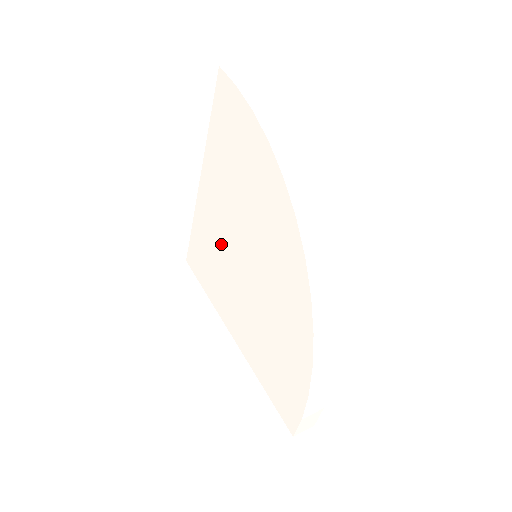
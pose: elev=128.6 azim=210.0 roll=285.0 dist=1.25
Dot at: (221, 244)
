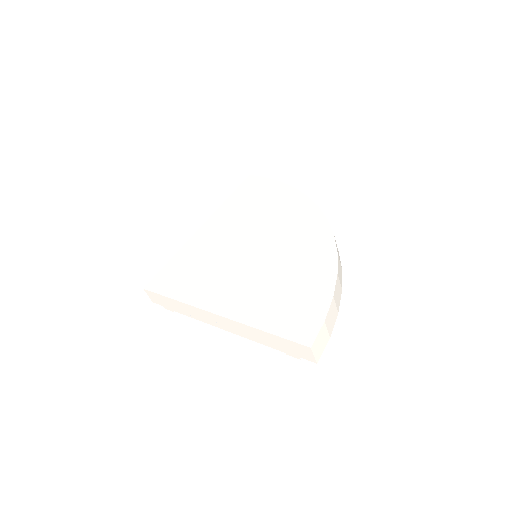
Dot at: (220, 251)
